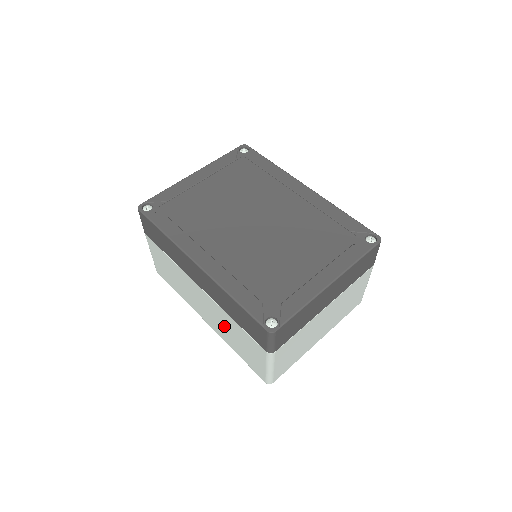
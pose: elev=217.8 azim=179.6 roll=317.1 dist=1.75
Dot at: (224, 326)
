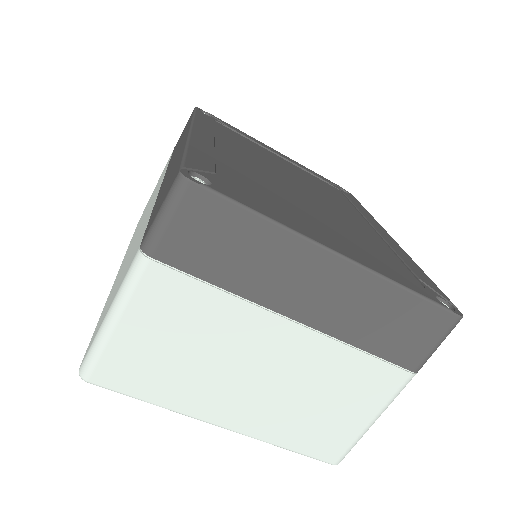
Dot at: occluded
